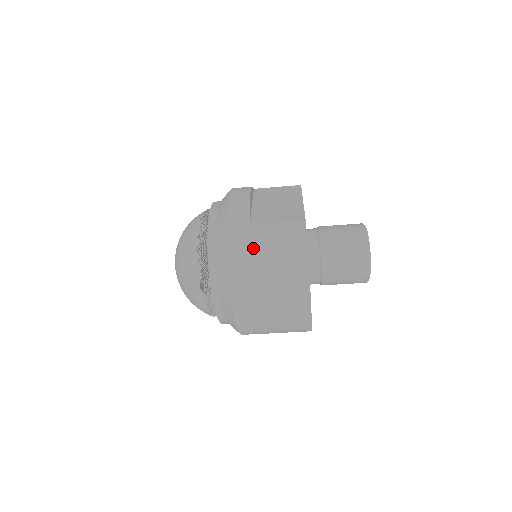
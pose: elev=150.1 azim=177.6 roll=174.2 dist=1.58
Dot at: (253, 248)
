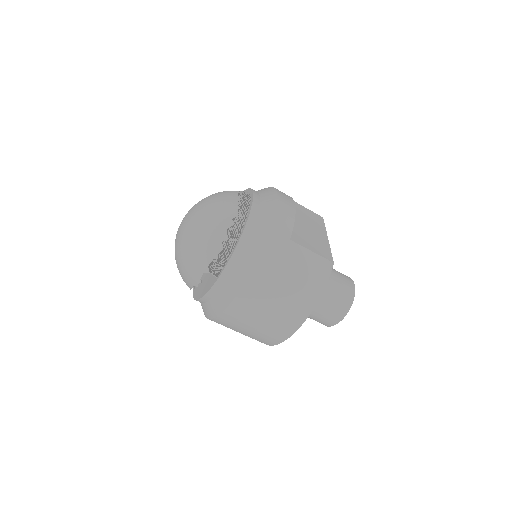
Dot at: (284, 262)
